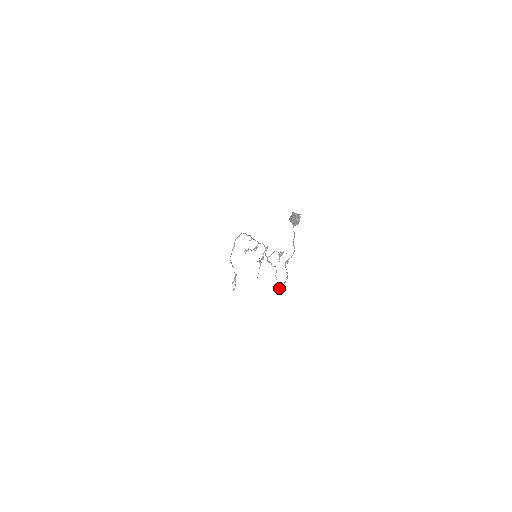
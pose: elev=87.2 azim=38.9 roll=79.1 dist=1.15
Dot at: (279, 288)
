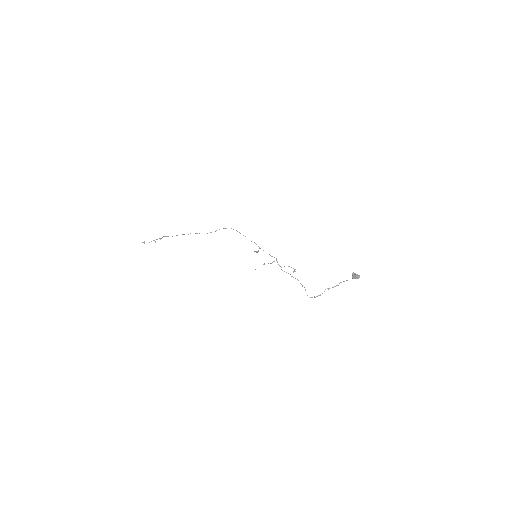
Dot at: (311, 297)
